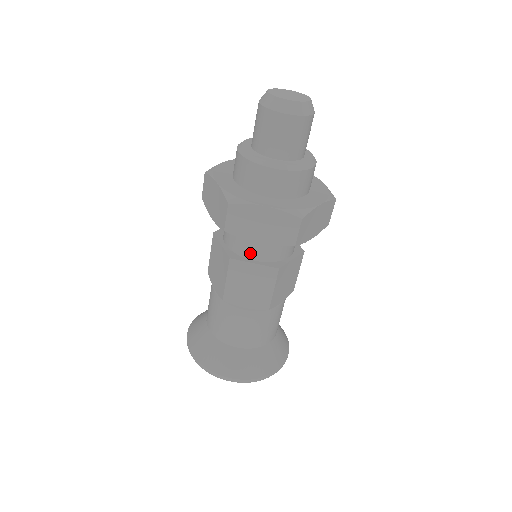
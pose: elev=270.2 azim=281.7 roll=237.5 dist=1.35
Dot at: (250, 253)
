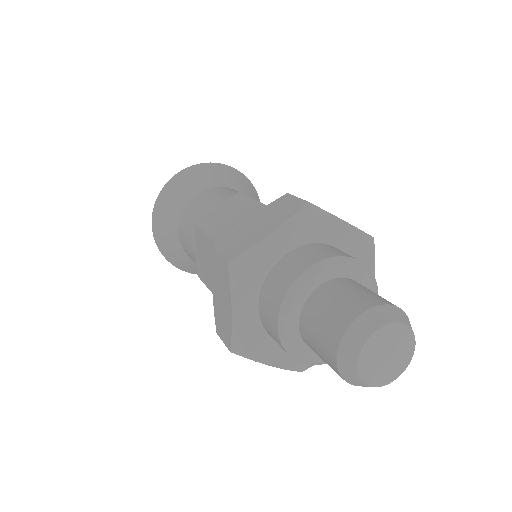
Dot at: occluded
